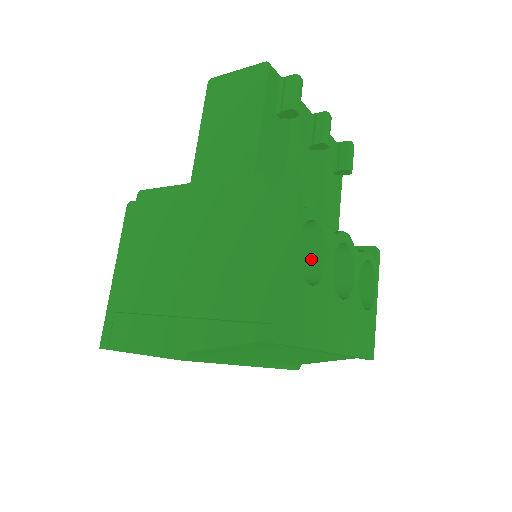
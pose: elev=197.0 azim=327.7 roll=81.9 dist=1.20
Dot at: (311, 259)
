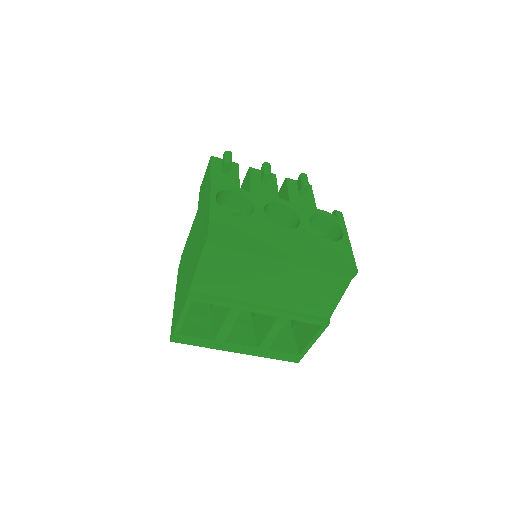
Dot at: occluded
